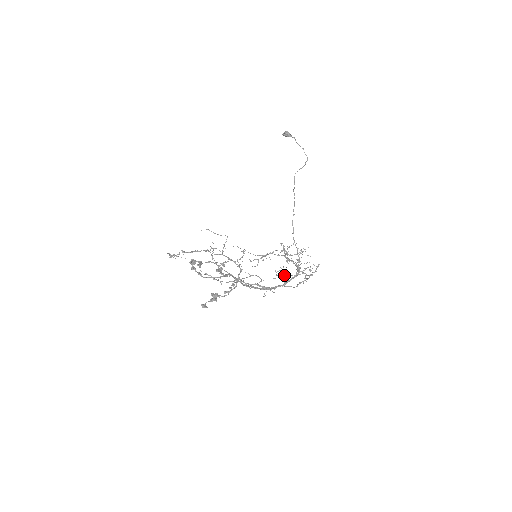
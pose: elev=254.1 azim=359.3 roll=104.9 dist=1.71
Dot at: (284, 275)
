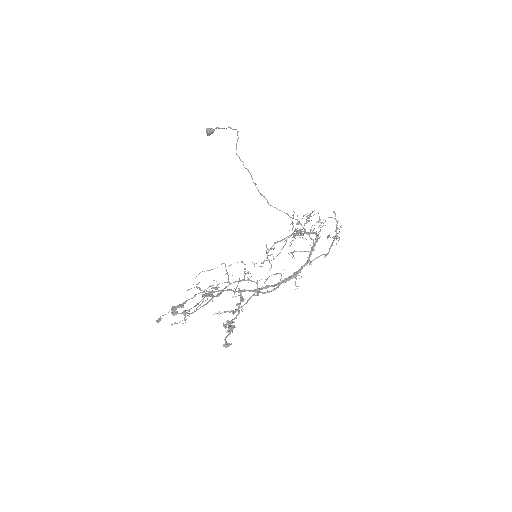
Dot at: (300, 251)
